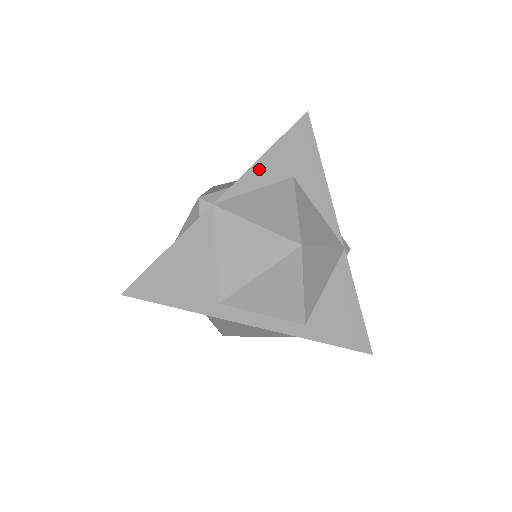
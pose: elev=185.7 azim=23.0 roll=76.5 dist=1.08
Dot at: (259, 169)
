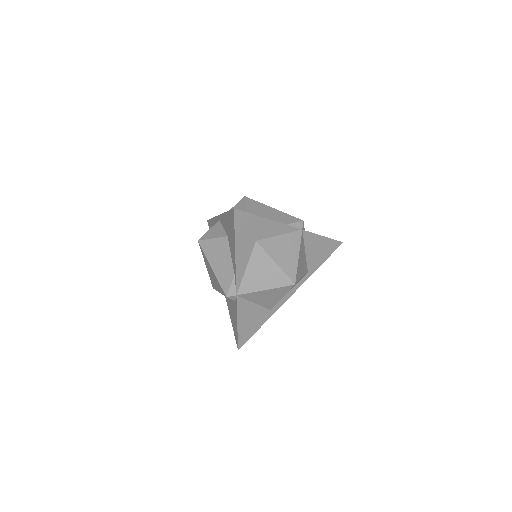
Dot at: (239, 261)
